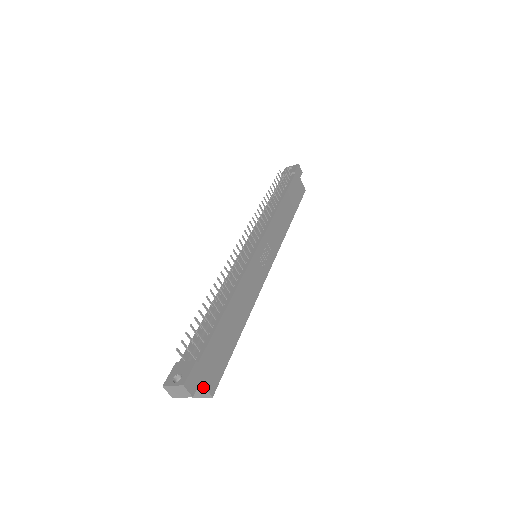
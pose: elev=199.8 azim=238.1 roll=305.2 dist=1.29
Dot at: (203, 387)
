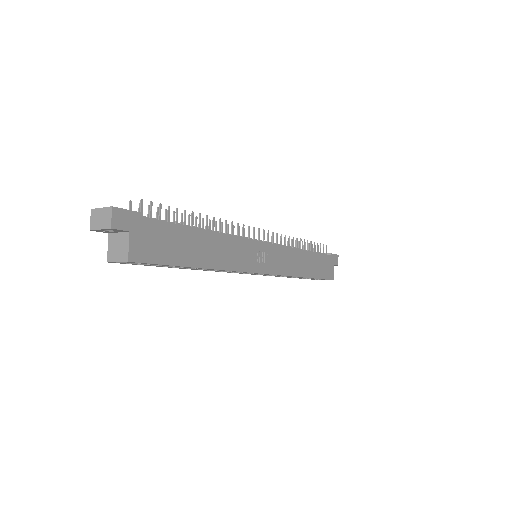
Dot at: (127, 242)
